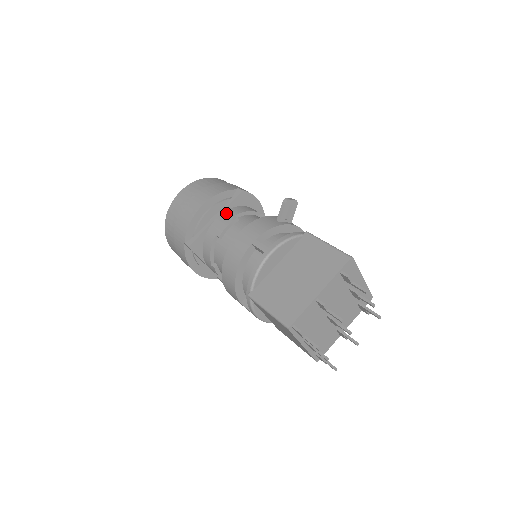
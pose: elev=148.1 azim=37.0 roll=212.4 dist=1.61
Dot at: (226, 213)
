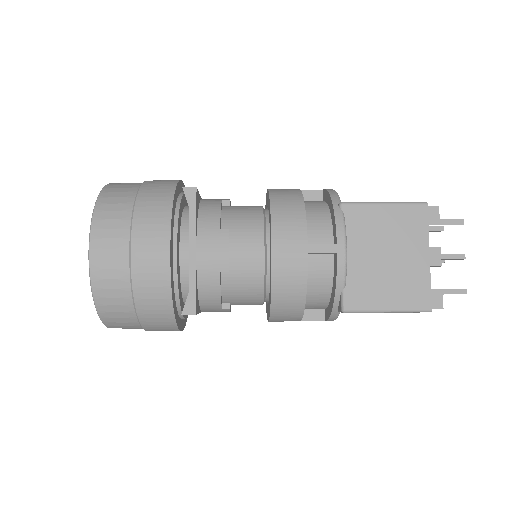
Dot at: occluded
